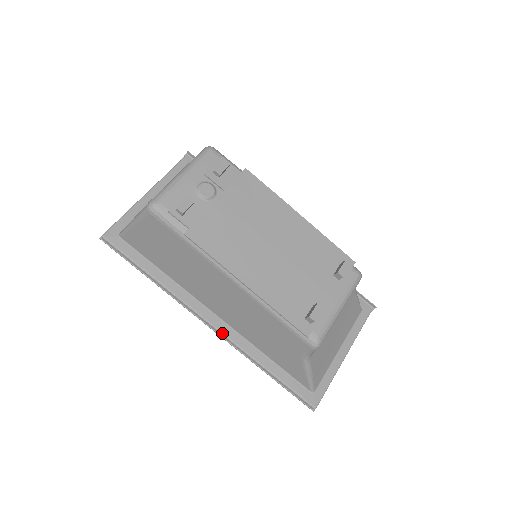
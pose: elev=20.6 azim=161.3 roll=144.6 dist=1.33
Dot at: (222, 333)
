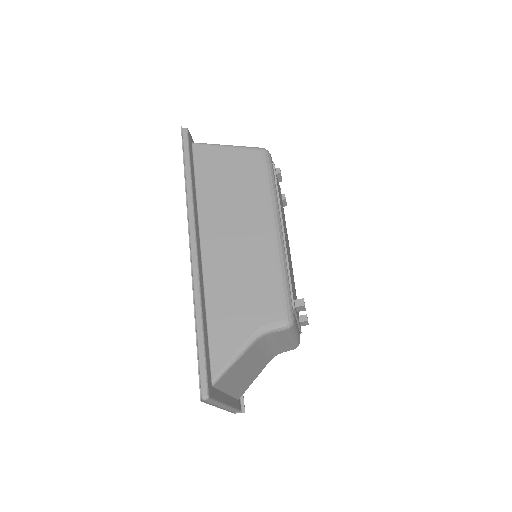
Dot at: (198, 259)
